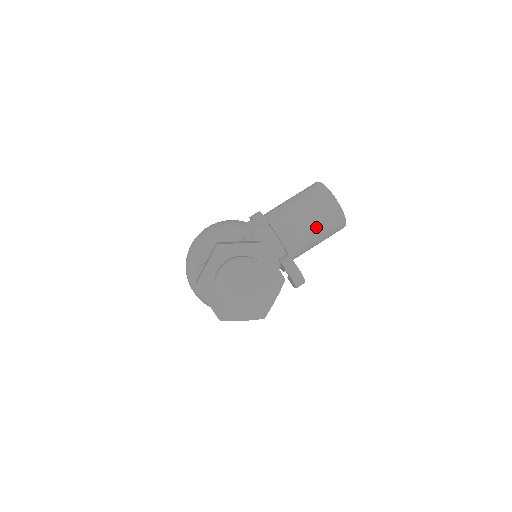
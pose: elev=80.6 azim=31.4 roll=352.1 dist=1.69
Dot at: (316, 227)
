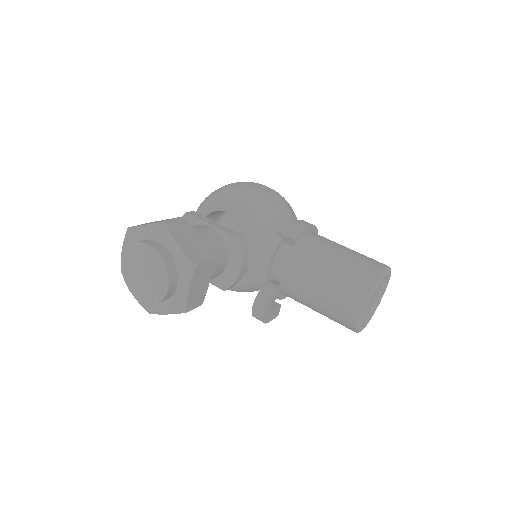
Dot at: (321, 302)
